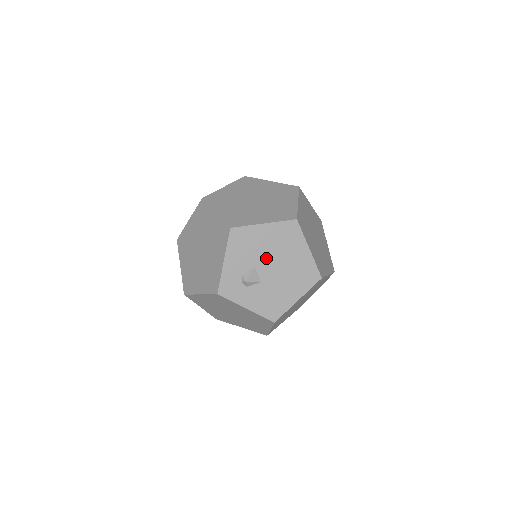
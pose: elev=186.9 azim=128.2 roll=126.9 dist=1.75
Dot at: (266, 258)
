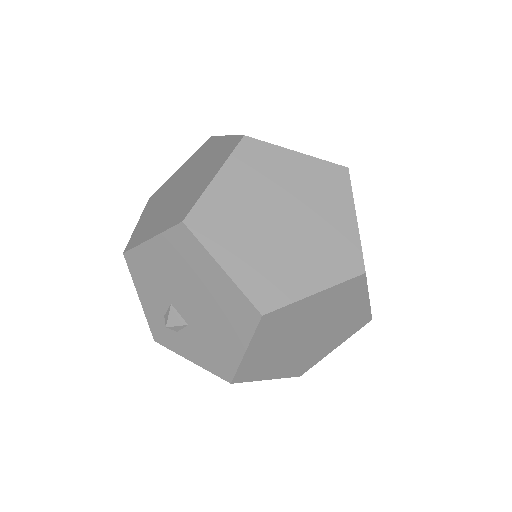
Dot at: (177, 290)
